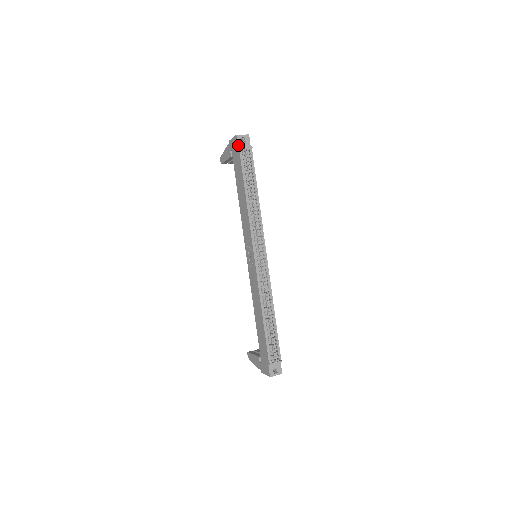
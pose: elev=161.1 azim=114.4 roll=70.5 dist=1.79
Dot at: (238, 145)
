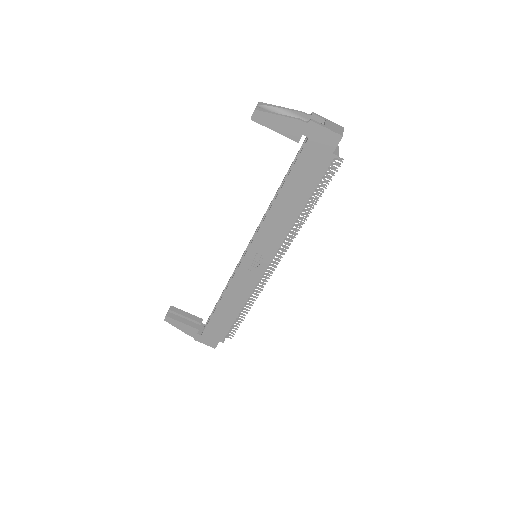
Dot at: occluded
